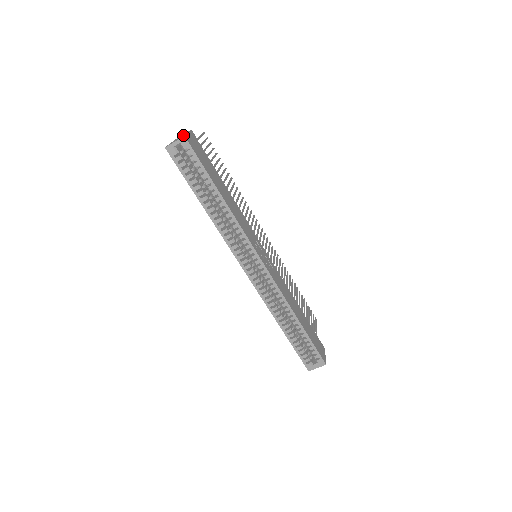
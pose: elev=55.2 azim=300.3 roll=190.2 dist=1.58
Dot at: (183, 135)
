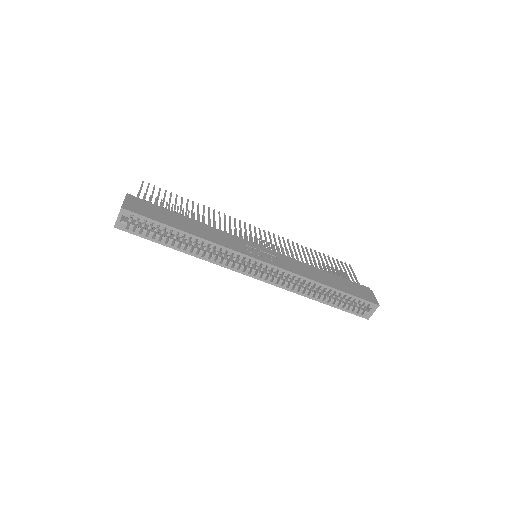
Dot at: occluded
